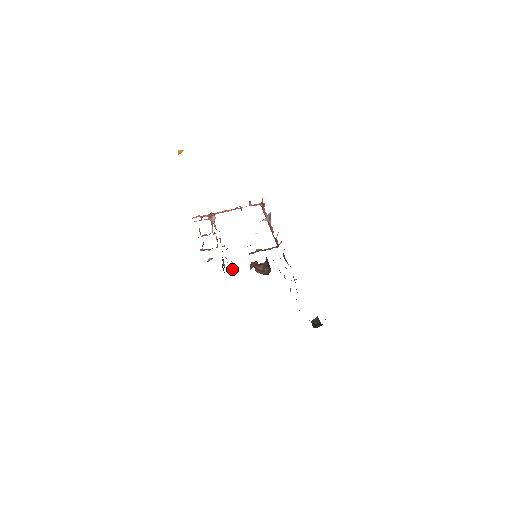
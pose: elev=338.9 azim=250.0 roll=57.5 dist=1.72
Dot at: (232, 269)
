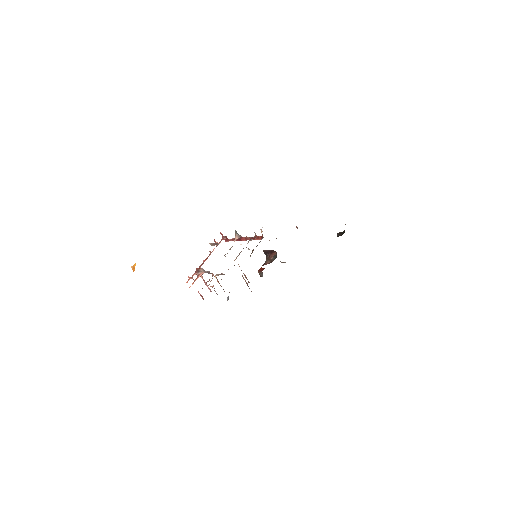
Dot at: occluded
